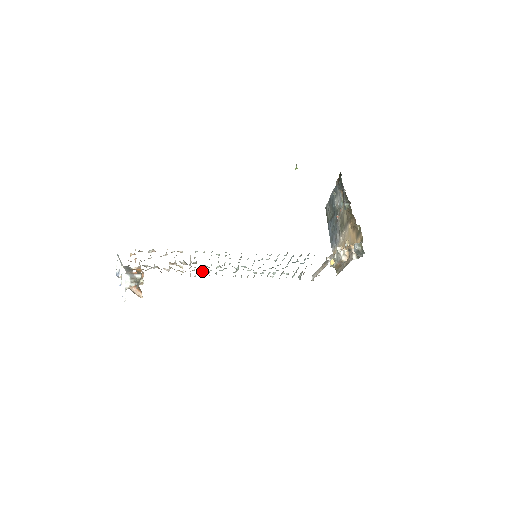
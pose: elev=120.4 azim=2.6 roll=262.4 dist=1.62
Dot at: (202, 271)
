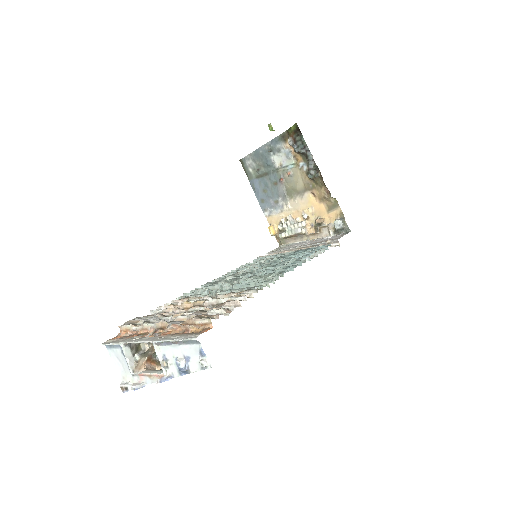
Dot at: occluded
